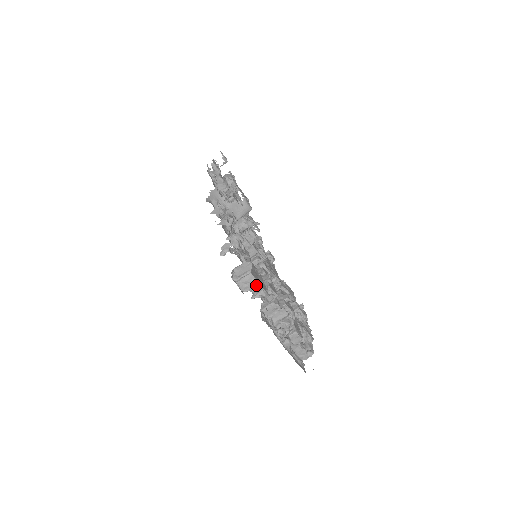
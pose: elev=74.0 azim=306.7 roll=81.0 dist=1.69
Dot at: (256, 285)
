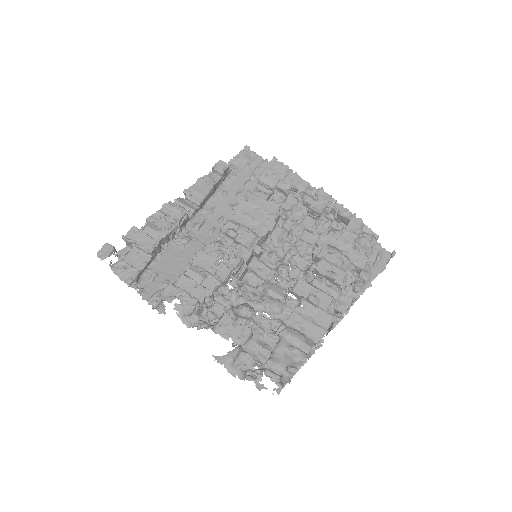
Dot at: (324, 333)
